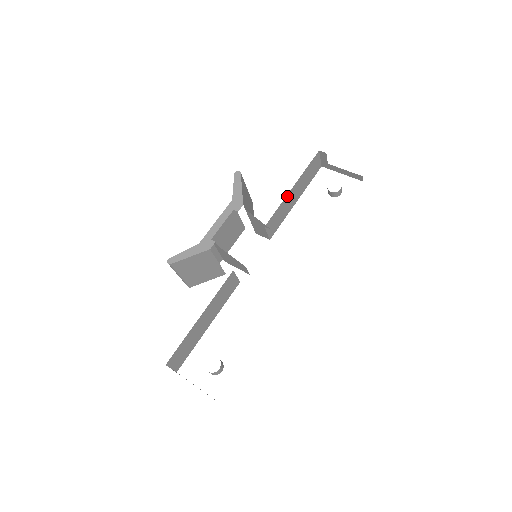
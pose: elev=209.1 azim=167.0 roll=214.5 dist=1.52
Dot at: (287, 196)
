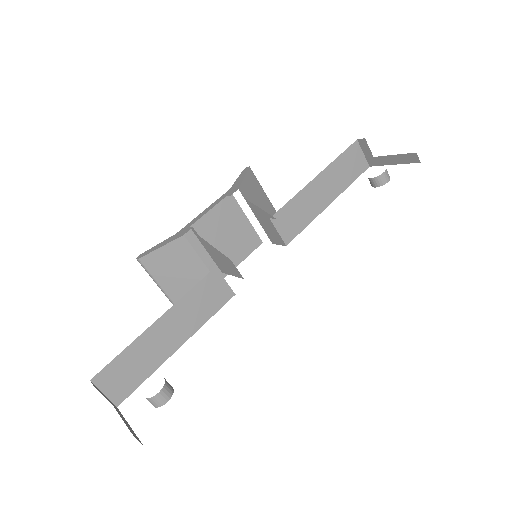
Dot at: (307, 187)
